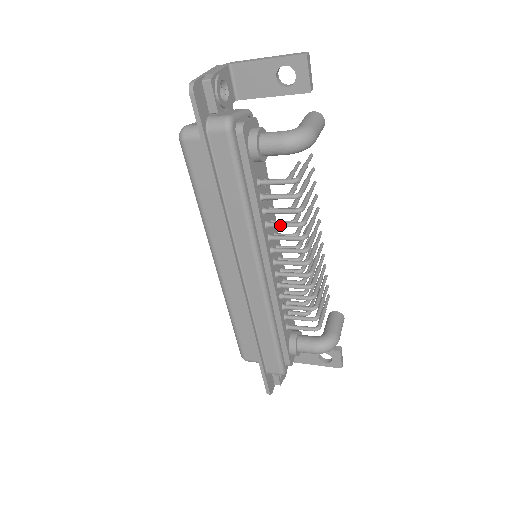
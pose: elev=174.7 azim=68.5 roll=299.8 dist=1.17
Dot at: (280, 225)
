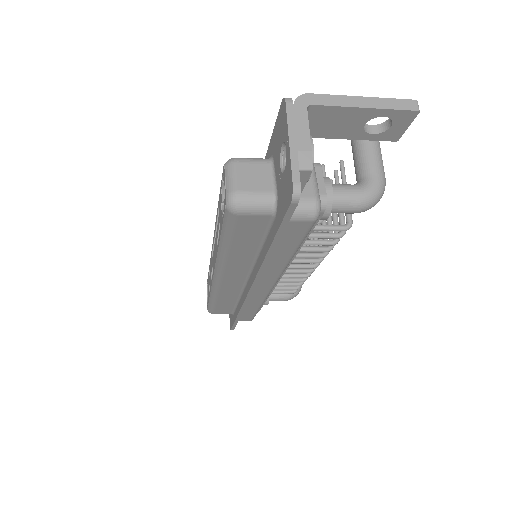
Dot at: (308, 251)
